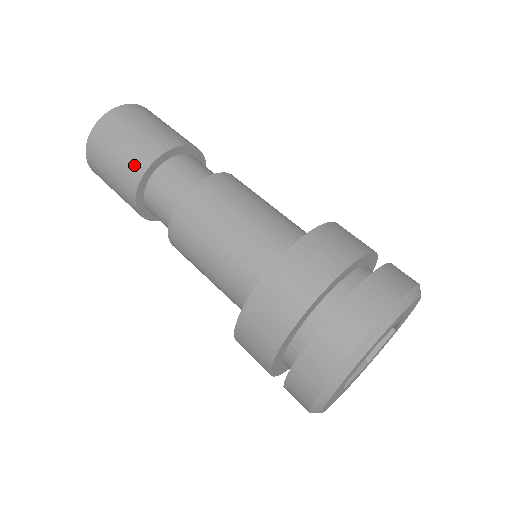
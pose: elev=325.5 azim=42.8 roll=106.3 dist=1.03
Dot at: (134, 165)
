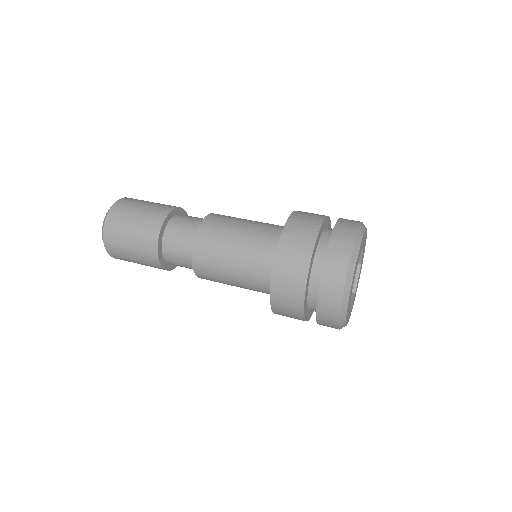
Dot at: (150, 228)
